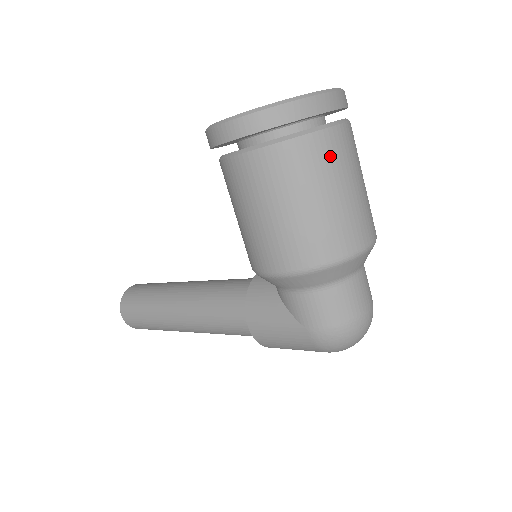
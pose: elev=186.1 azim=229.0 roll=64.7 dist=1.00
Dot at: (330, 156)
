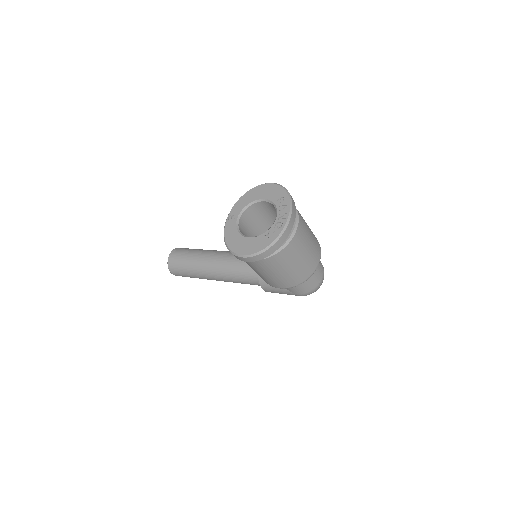
Dot at: (295, 248)
